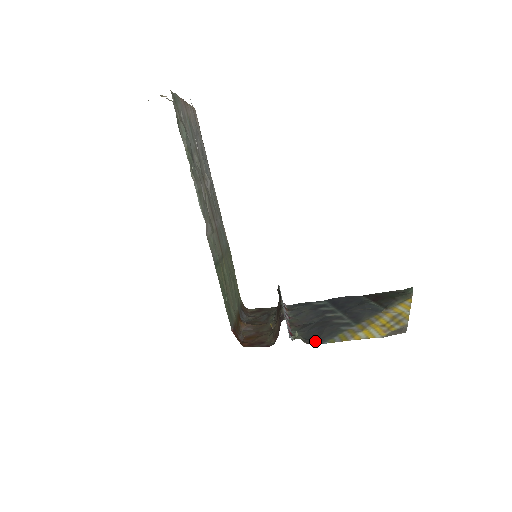
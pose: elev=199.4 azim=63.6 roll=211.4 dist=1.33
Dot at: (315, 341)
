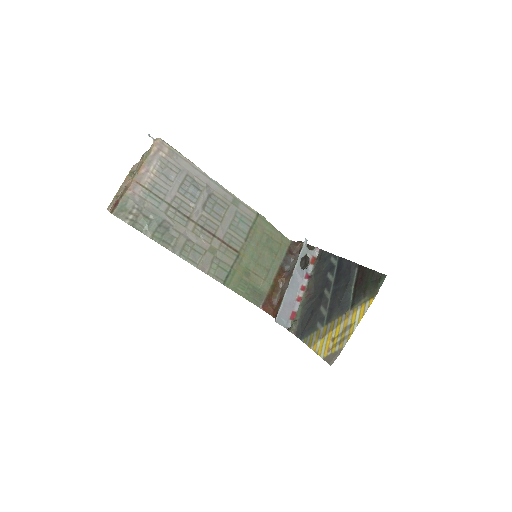
Dot at: (300, 334)
